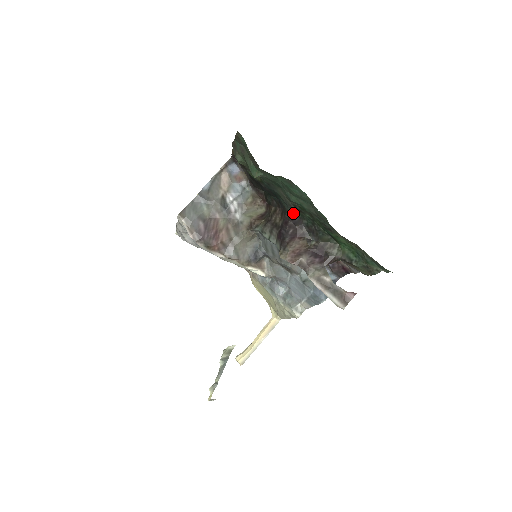
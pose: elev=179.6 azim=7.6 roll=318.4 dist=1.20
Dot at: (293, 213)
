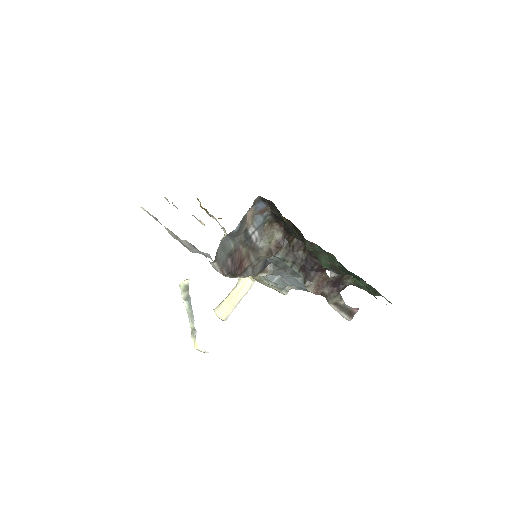
Dot at: occluded
